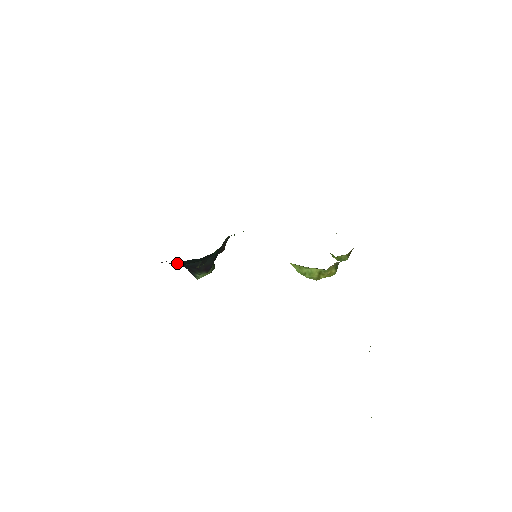
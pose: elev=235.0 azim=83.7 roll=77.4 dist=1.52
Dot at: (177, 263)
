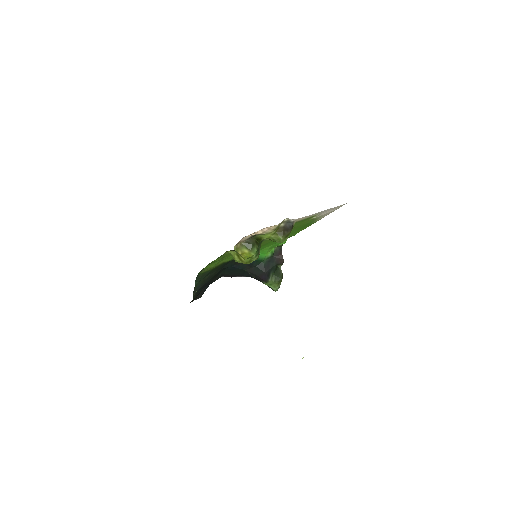
Dot at: (230, 274)
